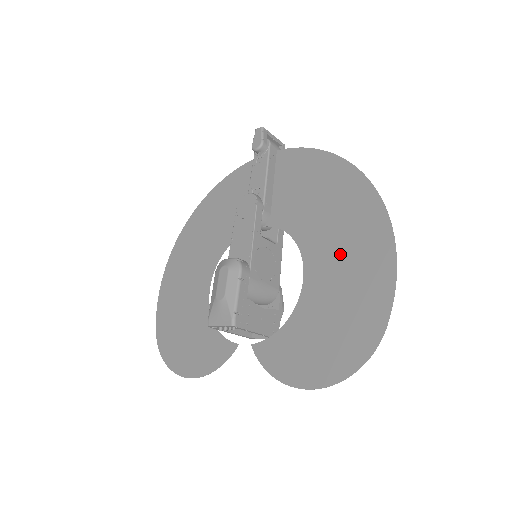
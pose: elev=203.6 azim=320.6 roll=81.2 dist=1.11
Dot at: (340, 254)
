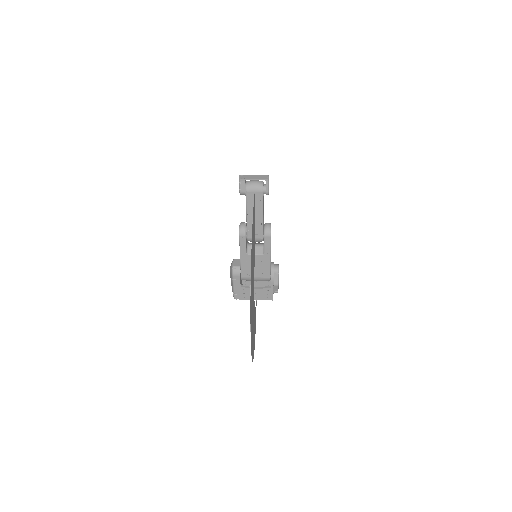
Dot at: (252, 304)
